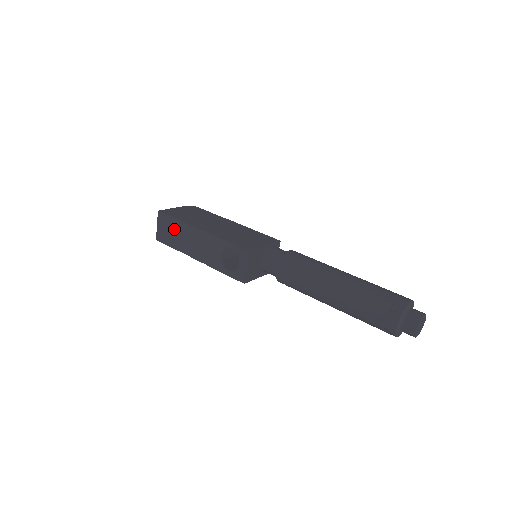
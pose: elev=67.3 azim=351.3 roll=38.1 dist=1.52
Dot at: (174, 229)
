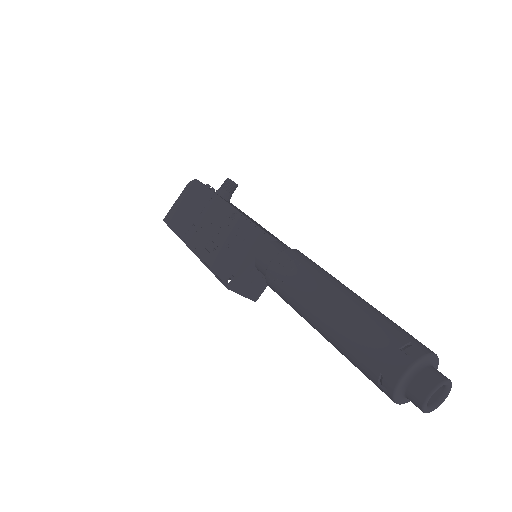
Dot at: occluded
